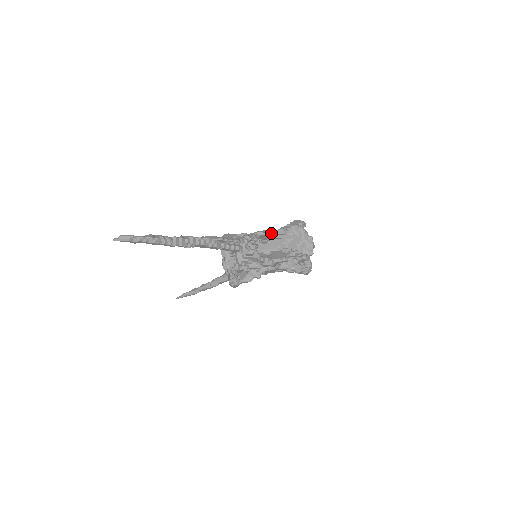
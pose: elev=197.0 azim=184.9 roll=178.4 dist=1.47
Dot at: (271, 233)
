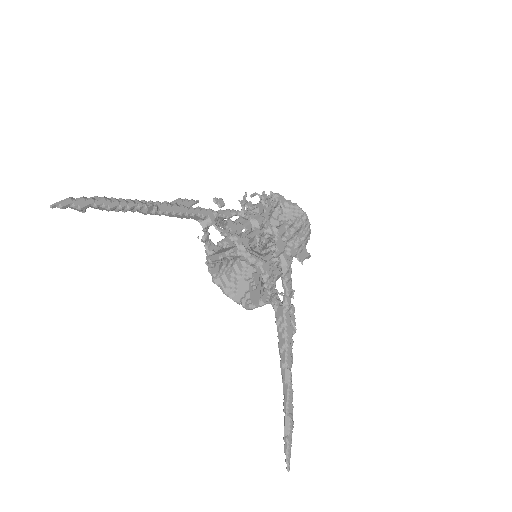
Dot at: (236, 221)
